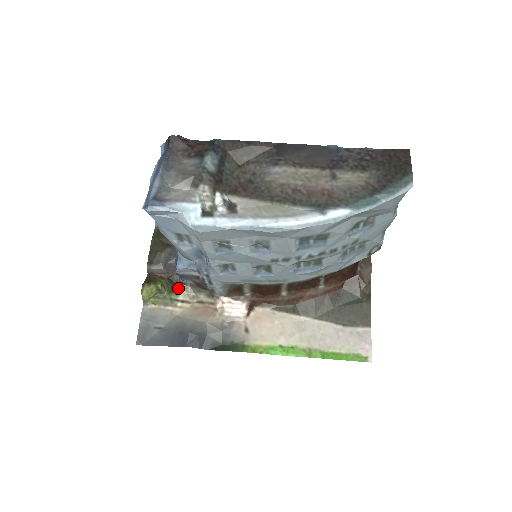
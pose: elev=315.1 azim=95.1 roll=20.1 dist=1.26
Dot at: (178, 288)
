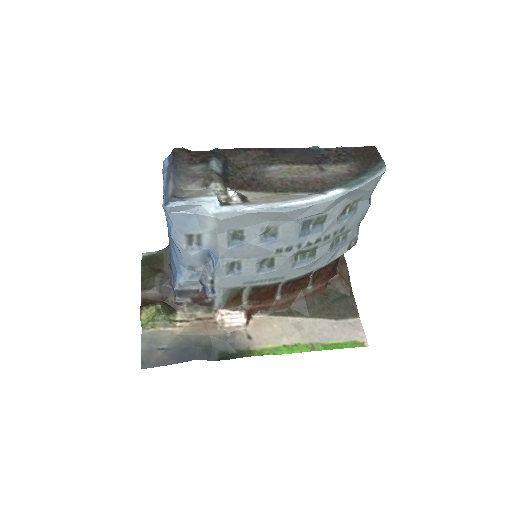
Dot at: (174, 310)
